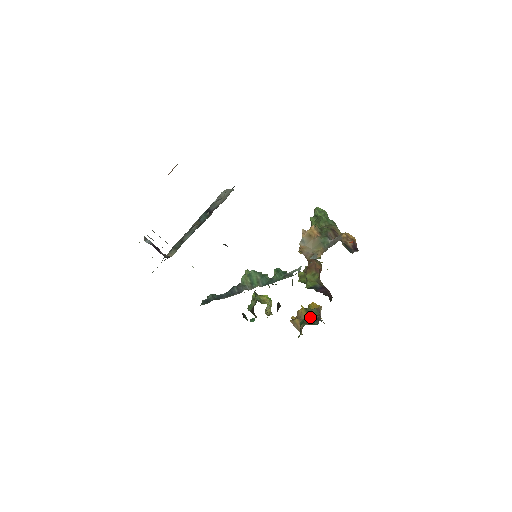
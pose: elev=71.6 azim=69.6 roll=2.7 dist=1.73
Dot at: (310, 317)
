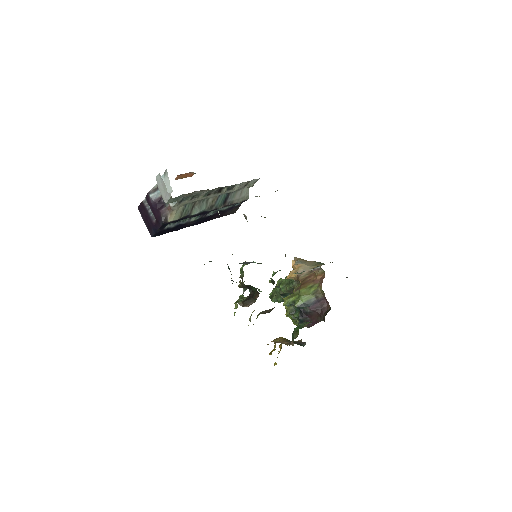
Dot at: (307, 322)
